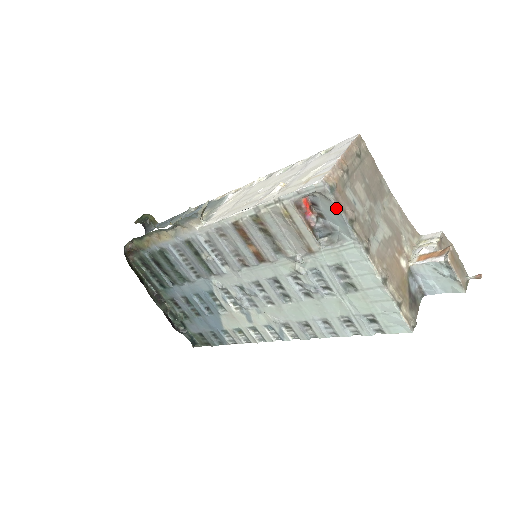
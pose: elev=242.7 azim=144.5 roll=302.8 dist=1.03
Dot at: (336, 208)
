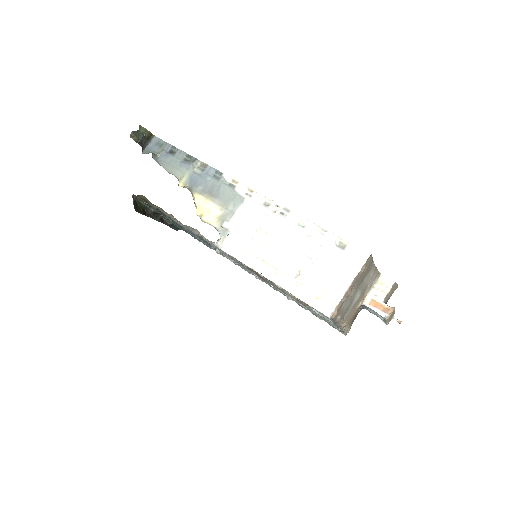
Dot at: (331, 320)
